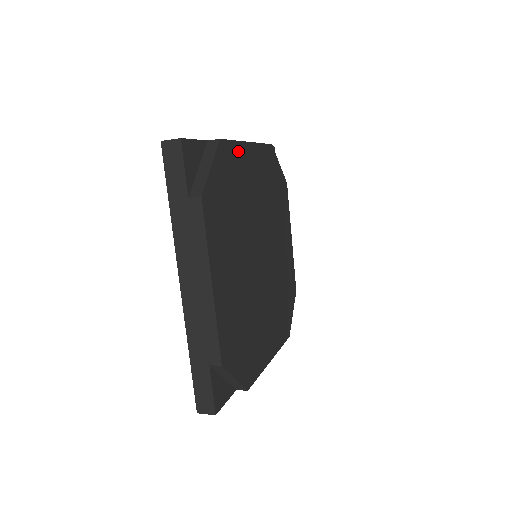
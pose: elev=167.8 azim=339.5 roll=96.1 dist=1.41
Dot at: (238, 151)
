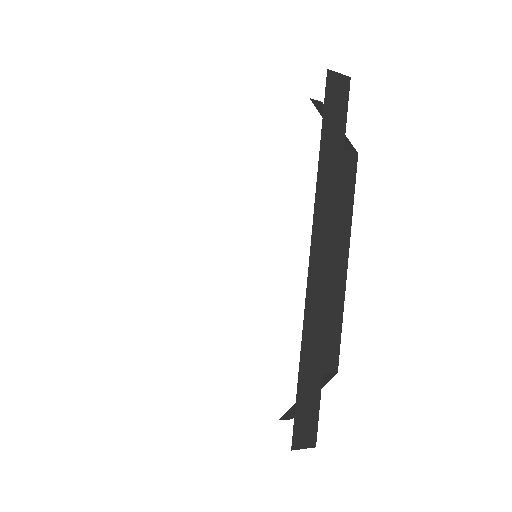
Dot at: occluded
